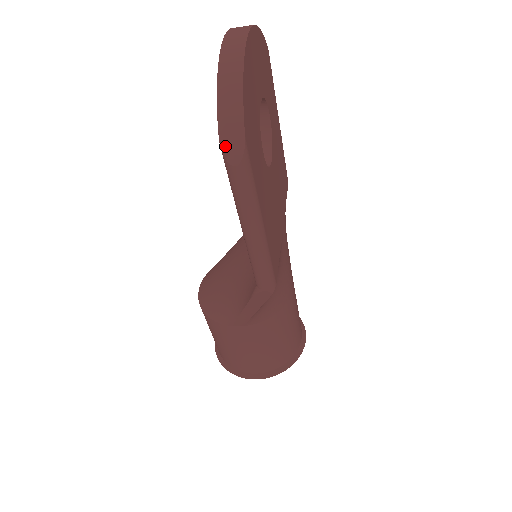
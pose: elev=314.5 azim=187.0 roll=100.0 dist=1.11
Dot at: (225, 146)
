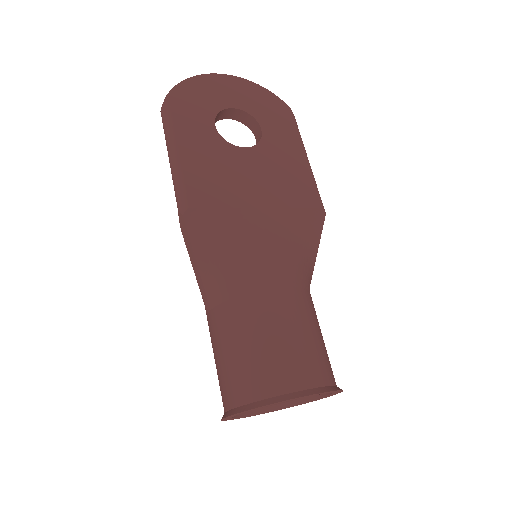
Dot at: occluded
